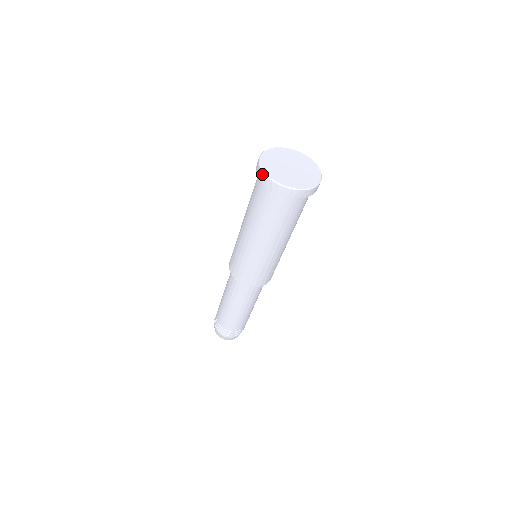
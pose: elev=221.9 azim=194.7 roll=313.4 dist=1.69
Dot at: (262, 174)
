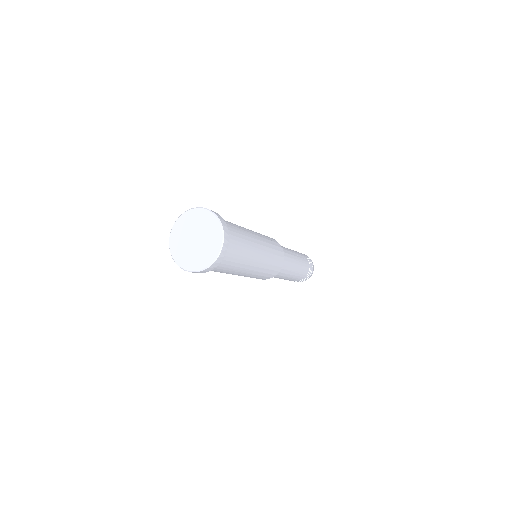
Dot at: occluded
